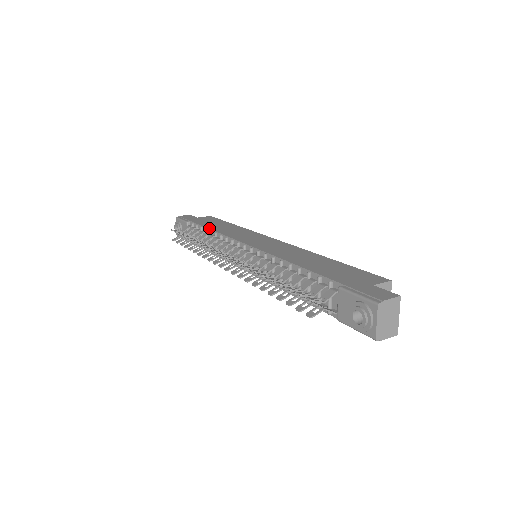
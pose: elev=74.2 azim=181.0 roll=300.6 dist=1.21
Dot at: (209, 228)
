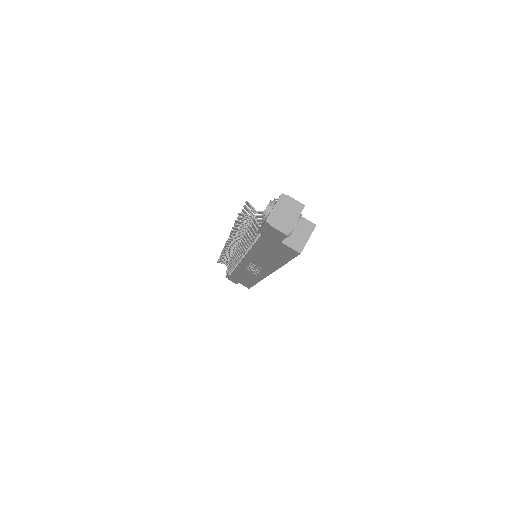
Dot at: occluded
